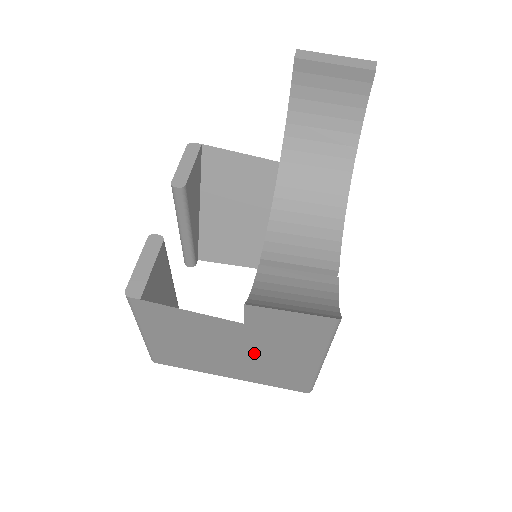
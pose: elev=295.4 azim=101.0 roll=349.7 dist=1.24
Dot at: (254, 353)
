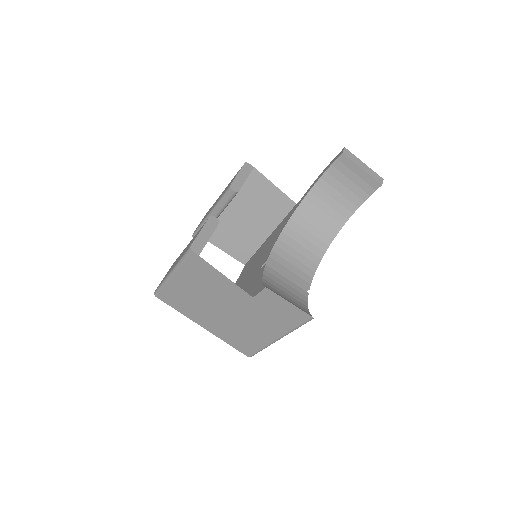
Dot at: (240, 318)
